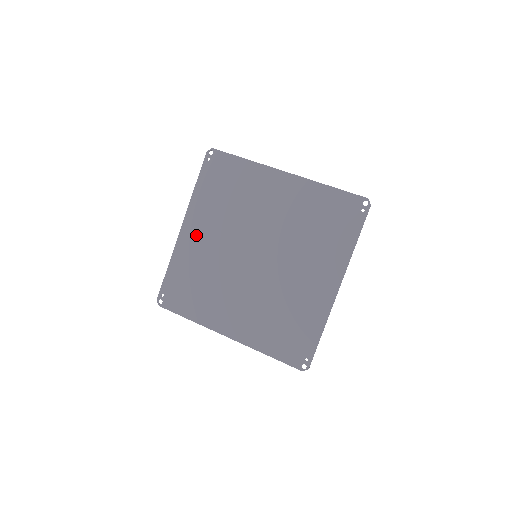
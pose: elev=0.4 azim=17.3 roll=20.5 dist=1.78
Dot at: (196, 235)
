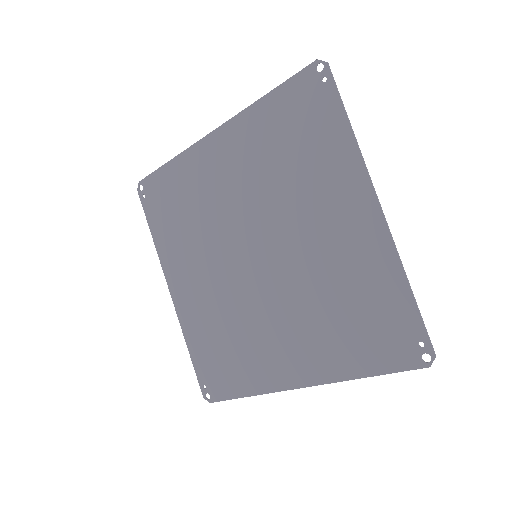
Dot at: (187, 288)
